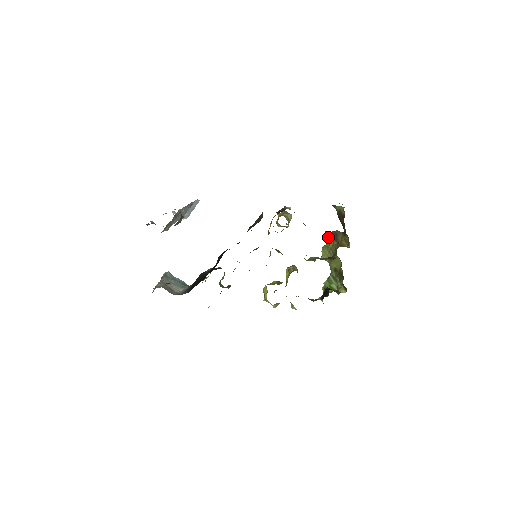
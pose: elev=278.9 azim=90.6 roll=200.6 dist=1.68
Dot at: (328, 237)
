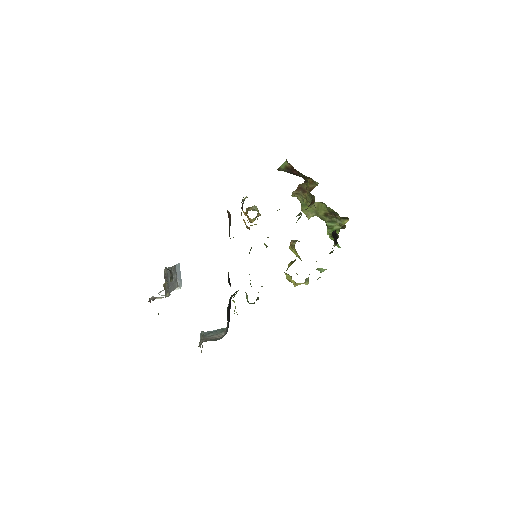
Dot at: (297, 197)
